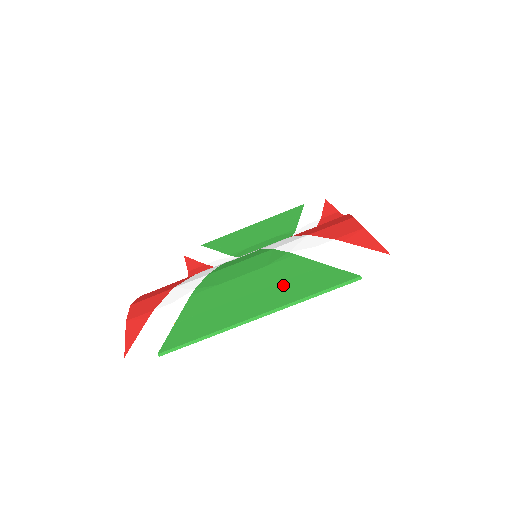
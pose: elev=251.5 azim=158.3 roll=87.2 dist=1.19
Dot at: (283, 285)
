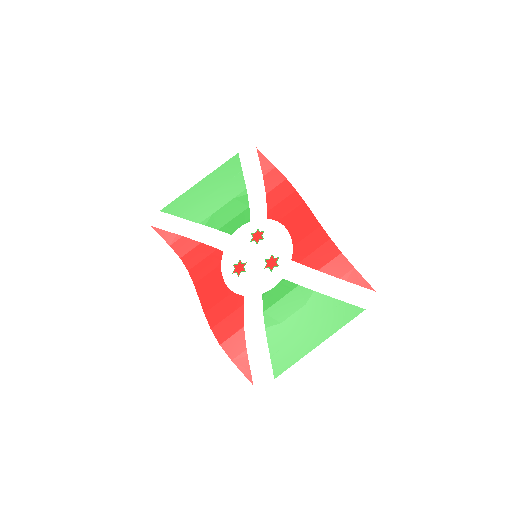
Dot at: (324, 320)
